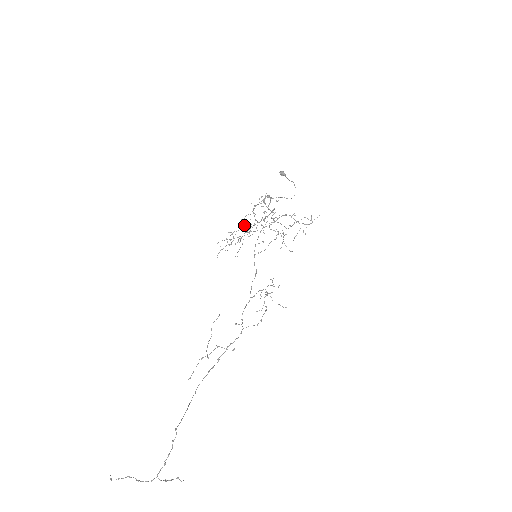
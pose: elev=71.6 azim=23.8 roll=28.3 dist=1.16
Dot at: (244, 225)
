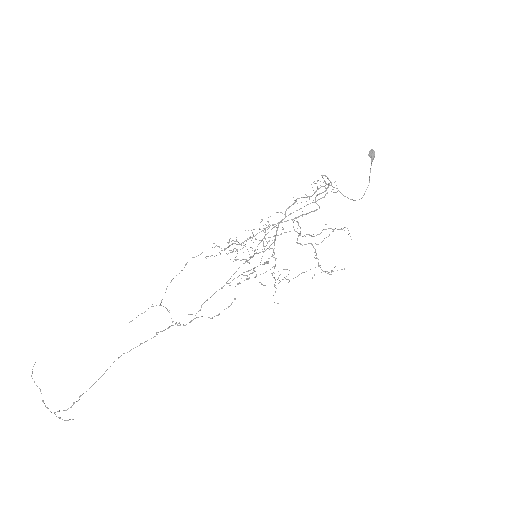
Dot at: (256, 239)
